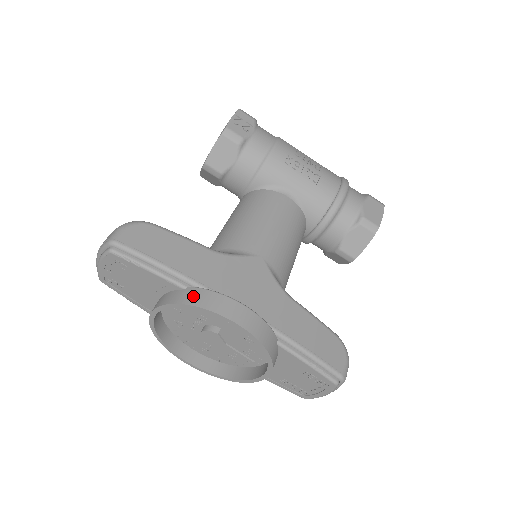
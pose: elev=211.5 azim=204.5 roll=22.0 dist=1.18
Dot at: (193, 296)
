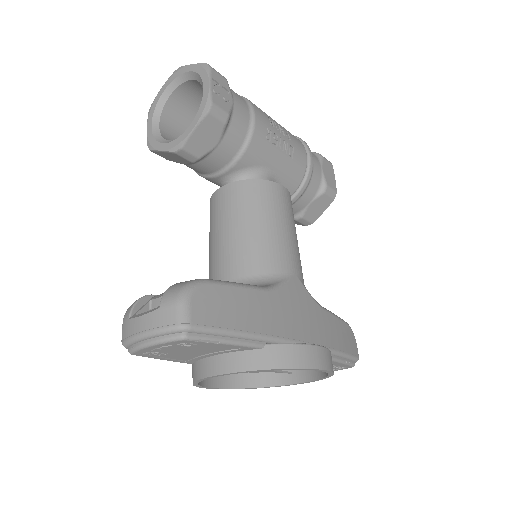
Dot at: (279, 356)
